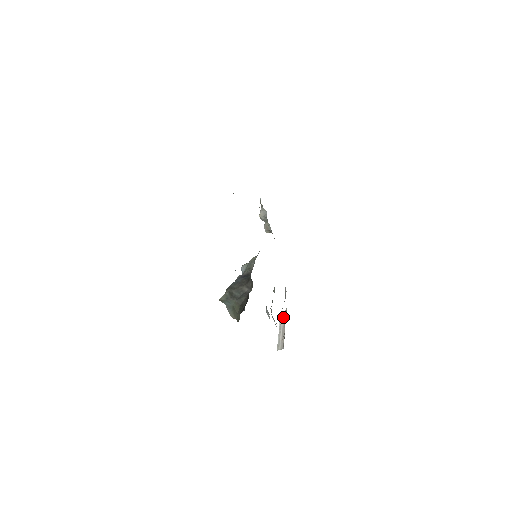
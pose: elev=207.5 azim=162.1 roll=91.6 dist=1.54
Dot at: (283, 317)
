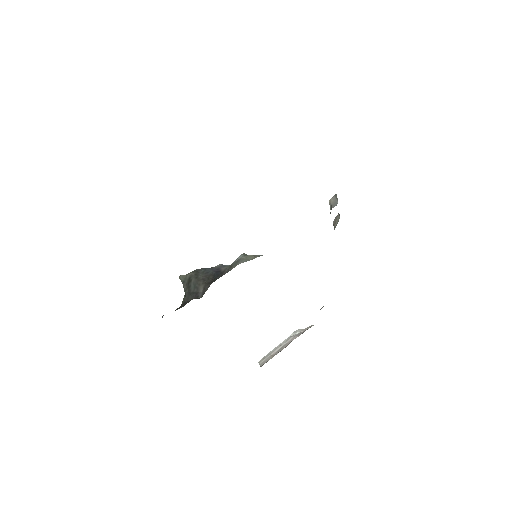
Dot at: (300, 331)
